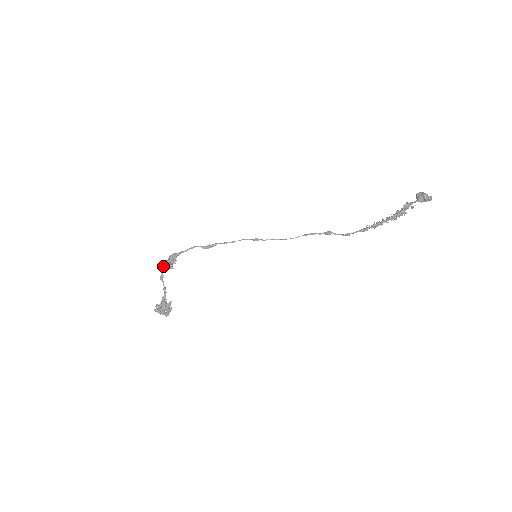
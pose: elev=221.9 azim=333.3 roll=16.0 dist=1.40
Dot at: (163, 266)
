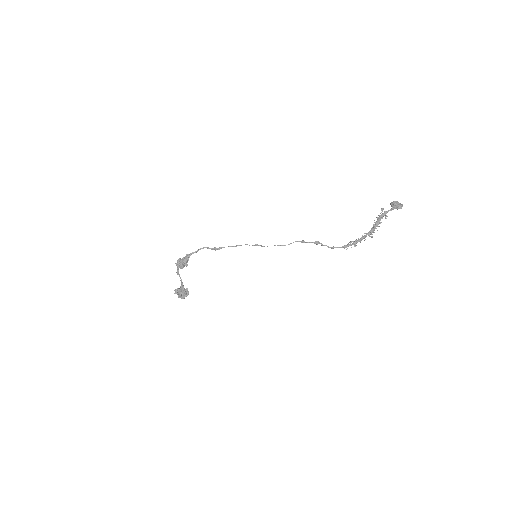
Dot at: (178, 266)
